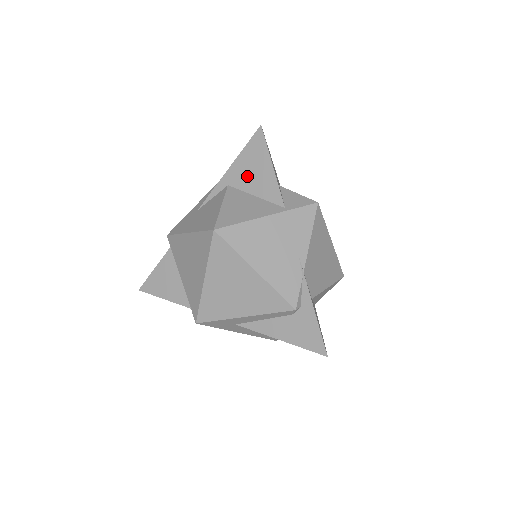
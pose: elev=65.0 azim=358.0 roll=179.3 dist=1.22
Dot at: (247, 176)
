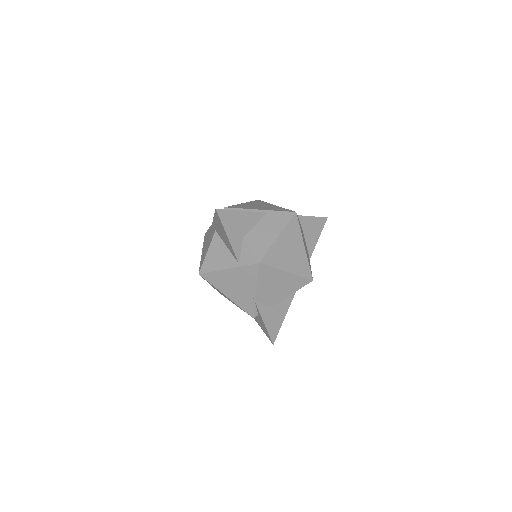
Dot at: (220, 233)
